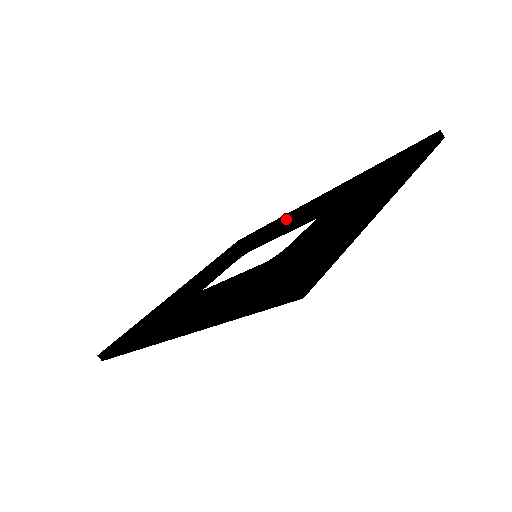
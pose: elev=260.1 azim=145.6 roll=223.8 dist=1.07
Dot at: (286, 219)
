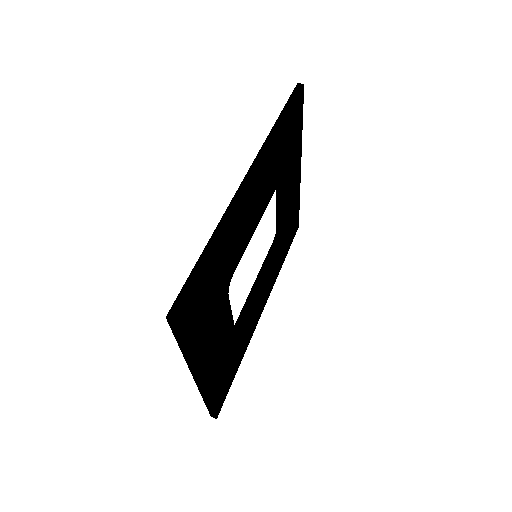
Dot at: occluded
